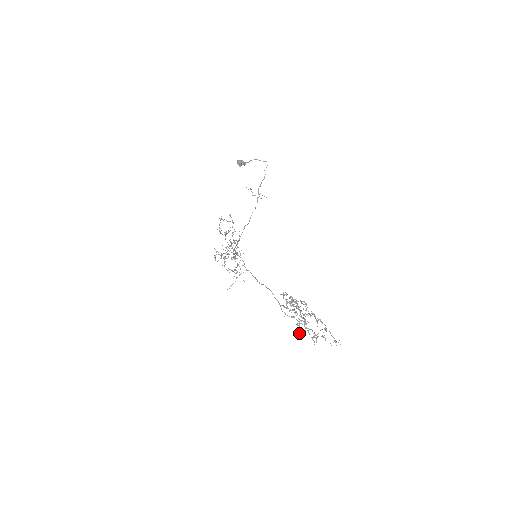
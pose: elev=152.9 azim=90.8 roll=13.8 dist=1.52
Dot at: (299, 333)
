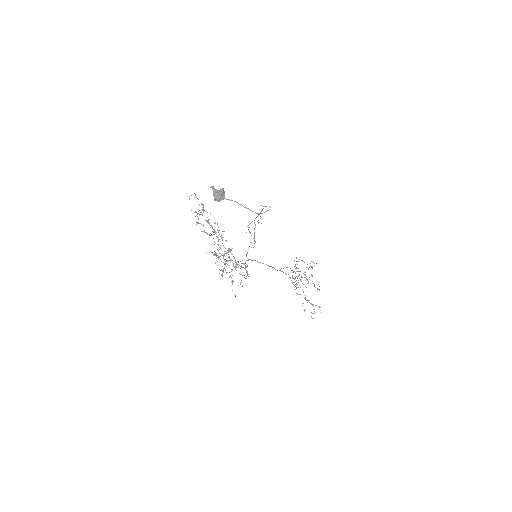
Dot at: occluded
